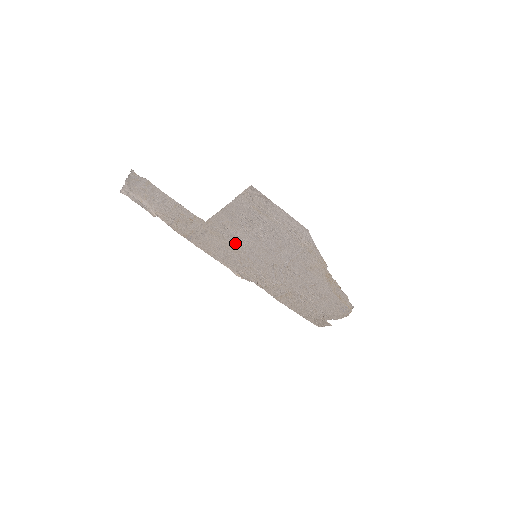
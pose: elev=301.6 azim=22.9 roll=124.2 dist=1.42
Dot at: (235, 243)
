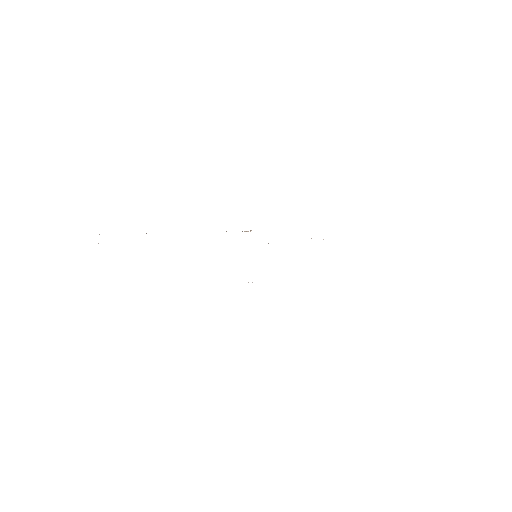
Dot at: occluded
